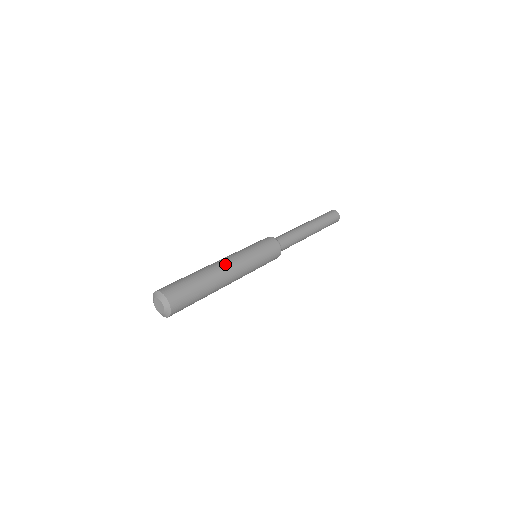
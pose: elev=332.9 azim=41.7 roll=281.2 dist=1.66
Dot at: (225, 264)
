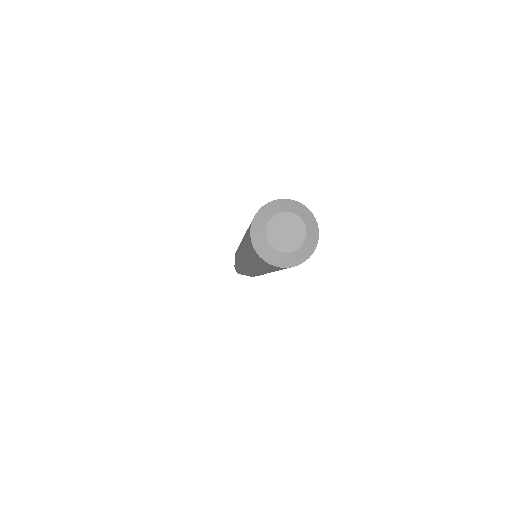
Dot at: occluded
